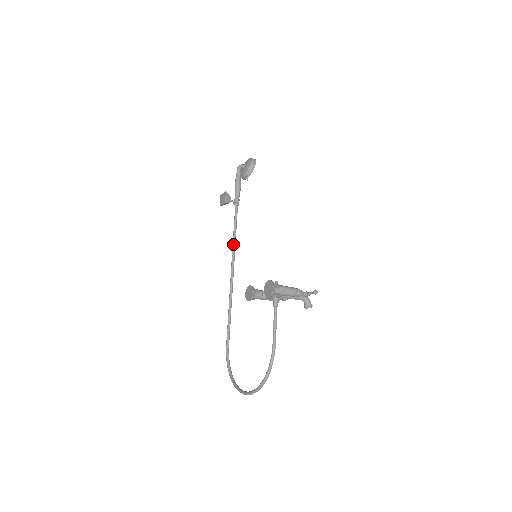
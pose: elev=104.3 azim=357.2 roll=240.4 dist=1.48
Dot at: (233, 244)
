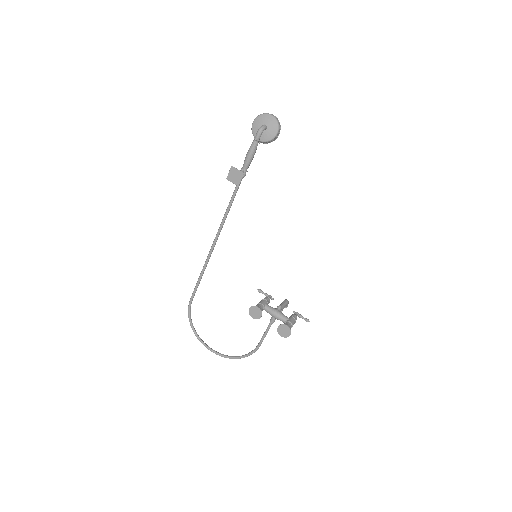
Dot at: (225, 218)
